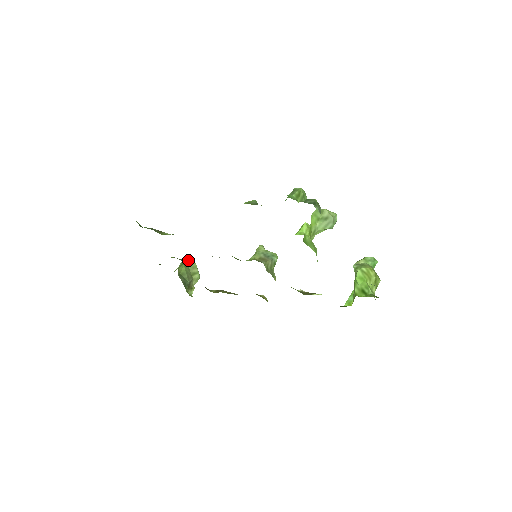
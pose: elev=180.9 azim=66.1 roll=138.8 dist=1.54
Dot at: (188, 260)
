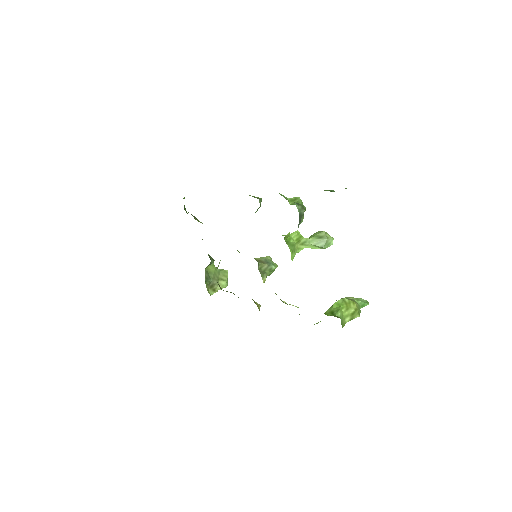
Dot at: (223, 269)
